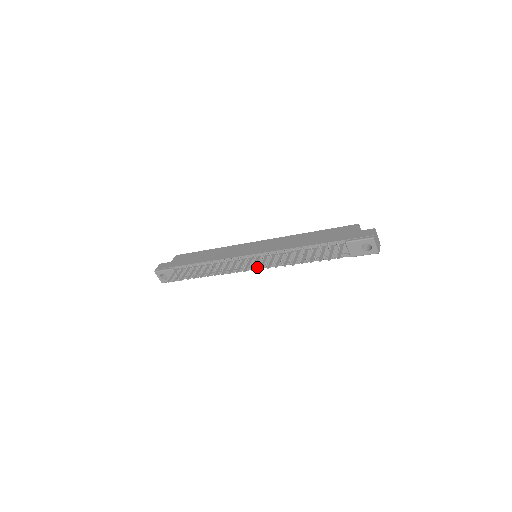
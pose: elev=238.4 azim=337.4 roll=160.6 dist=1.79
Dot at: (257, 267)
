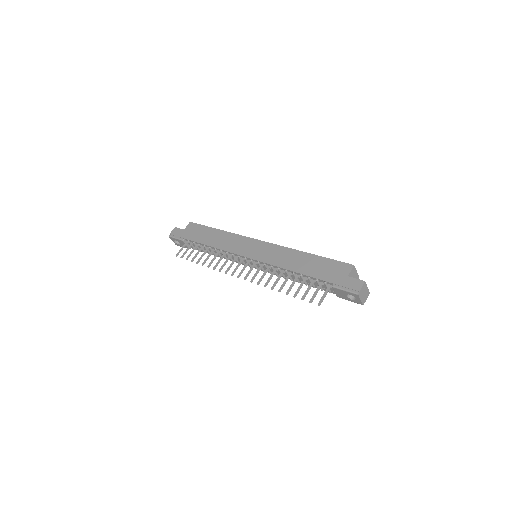
Dot at: occluded
